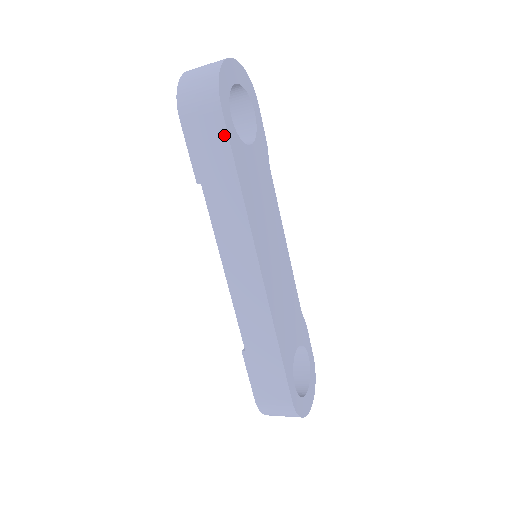
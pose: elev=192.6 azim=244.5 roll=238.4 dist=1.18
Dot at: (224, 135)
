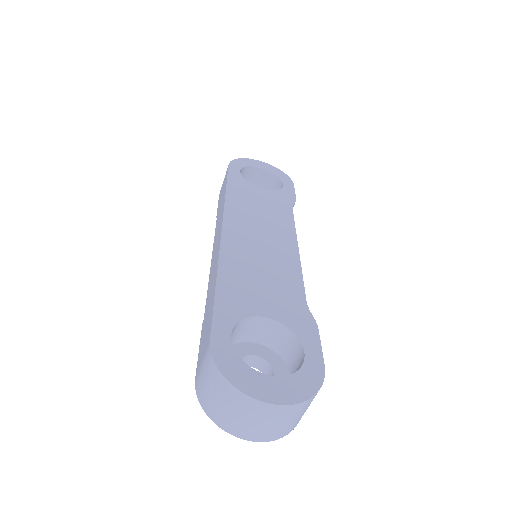
Dot at: occluded
